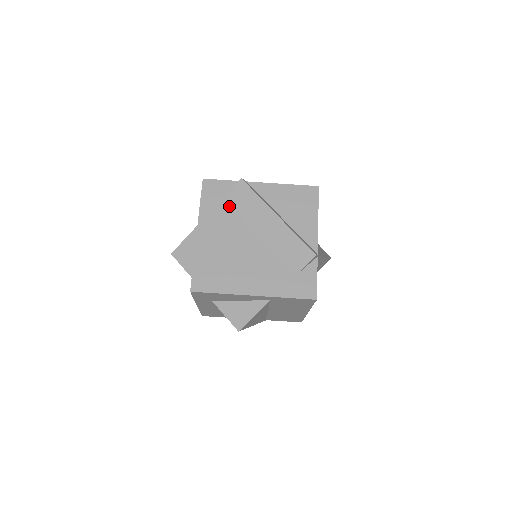
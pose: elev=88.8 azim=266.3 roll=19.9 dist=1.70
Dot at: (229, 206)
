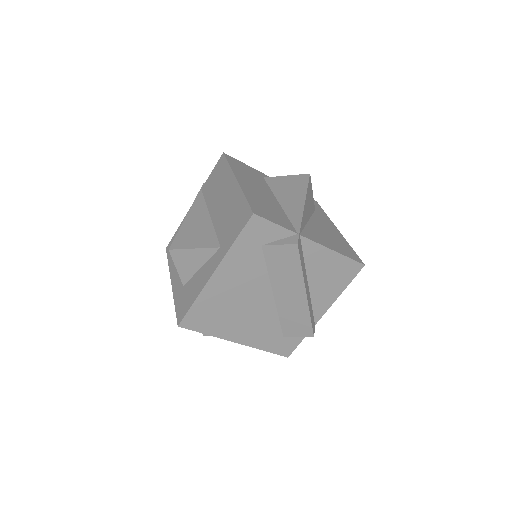
Dot at: (264, 256)
